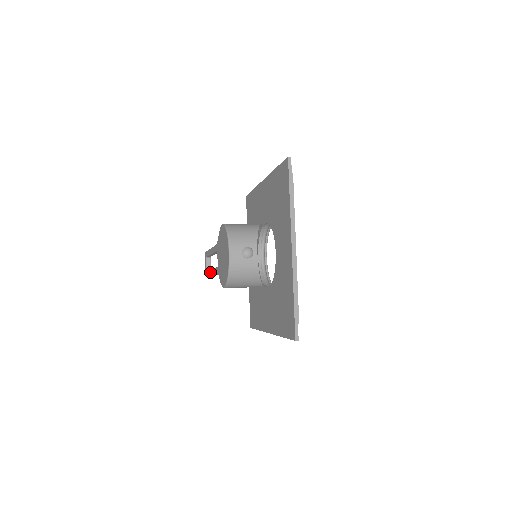
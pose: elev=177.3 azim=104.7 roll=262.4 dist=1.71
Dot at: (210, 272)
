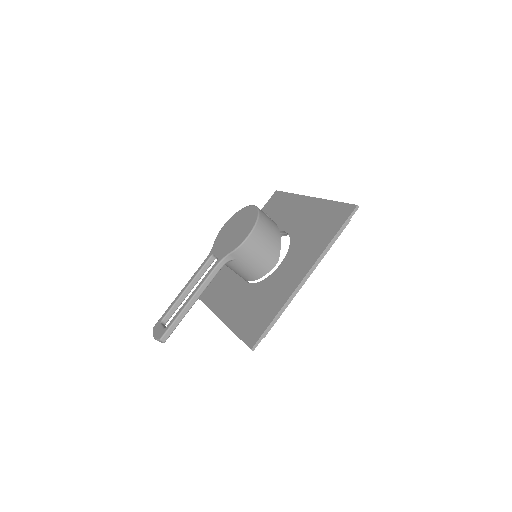
Dot at: (187, 301)
